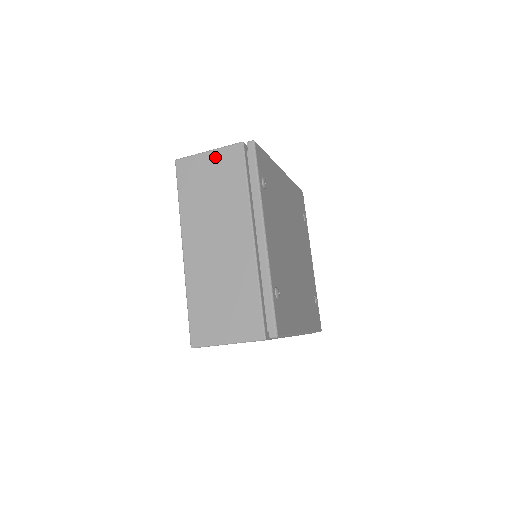
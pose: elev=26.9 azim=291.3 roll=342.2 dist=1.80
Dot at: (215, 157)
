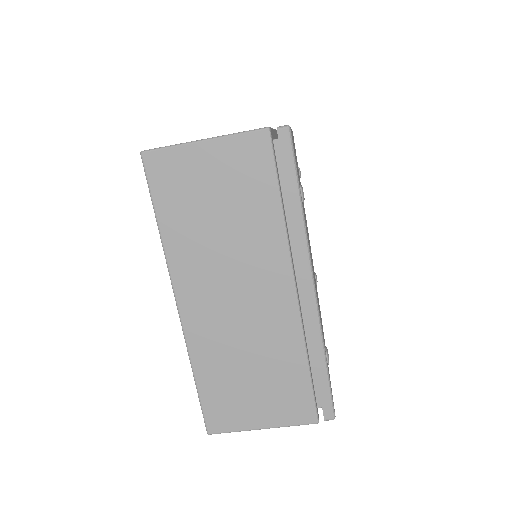
Dot at: (218, 153)
